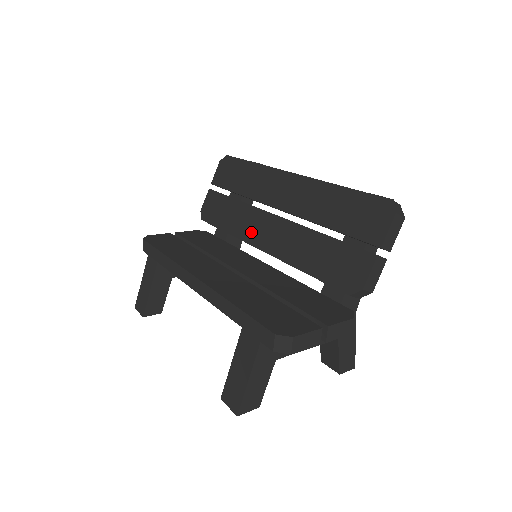
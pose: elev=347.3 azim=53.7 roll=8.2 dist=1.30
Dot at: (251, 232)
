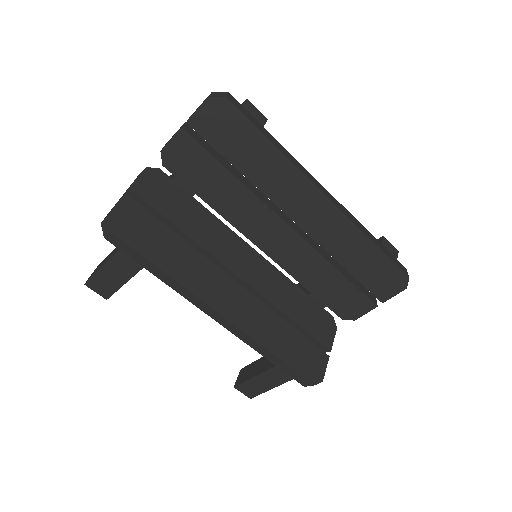
Dot at: (252, 227)
